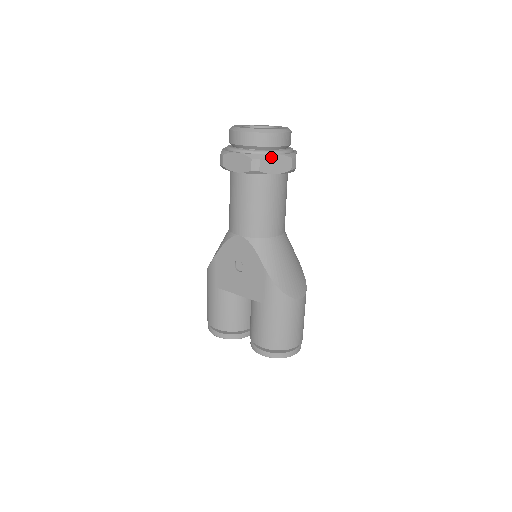
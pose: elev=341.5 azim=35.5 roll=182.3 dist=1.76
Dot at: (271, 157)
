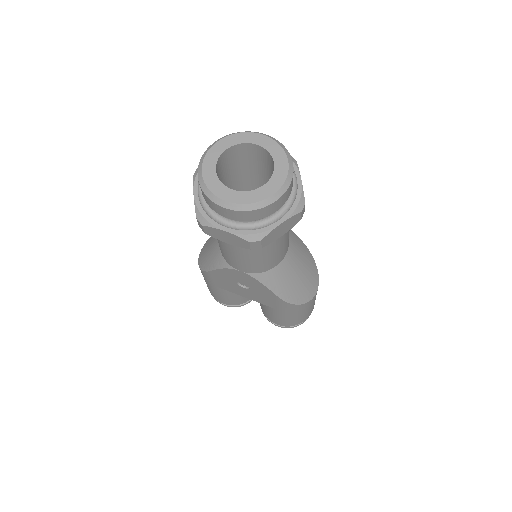
Dot at: (275, 229)
